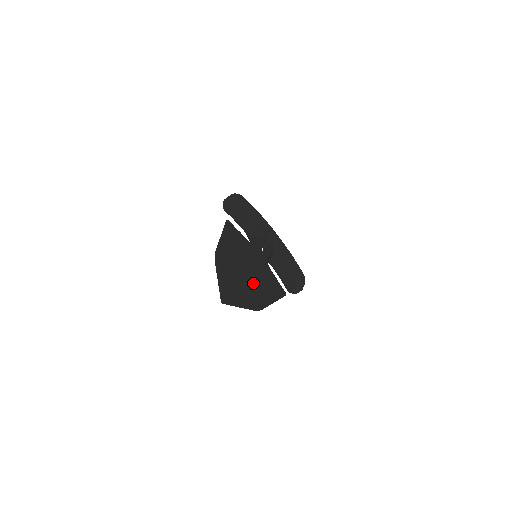
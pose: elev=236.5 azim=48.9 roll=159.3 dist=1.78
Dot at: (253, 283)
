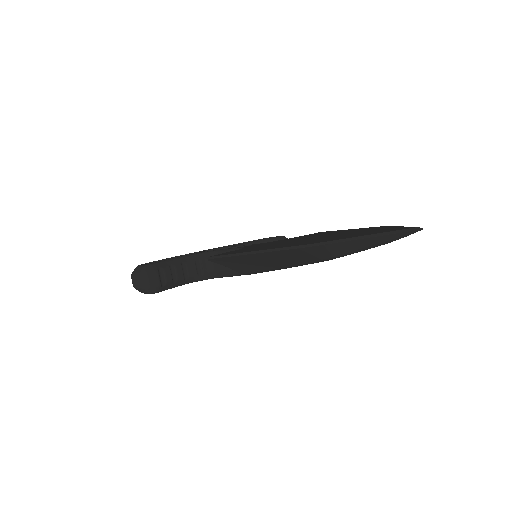
Dot at: occluded
